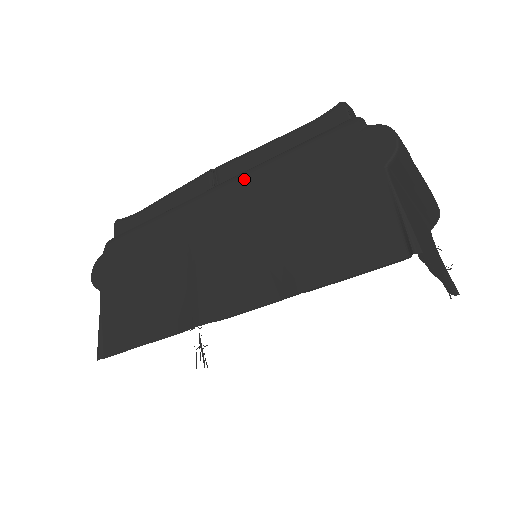
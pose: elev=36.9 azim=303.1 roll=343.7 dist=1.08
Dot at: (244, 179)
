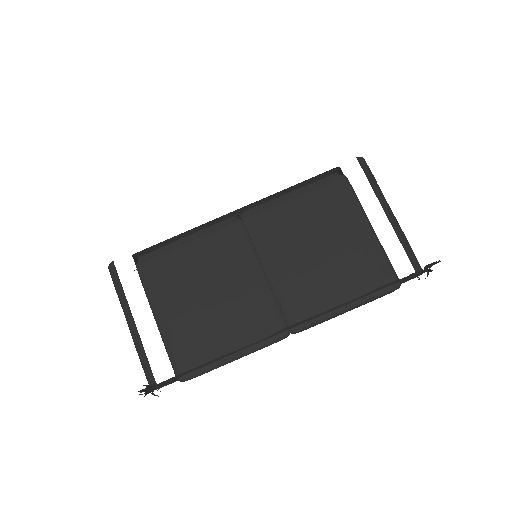
Dot at: occluded
